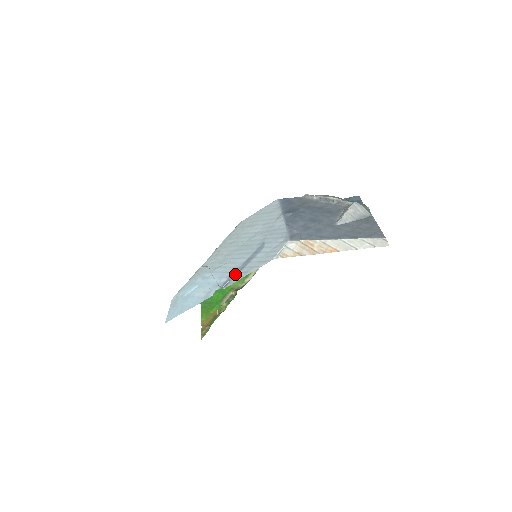
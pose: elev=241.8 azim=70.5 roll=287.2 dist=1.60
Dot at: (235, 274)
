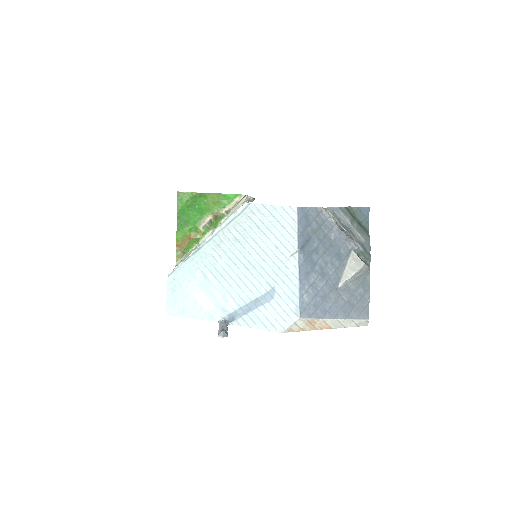
Dot at: (242, 311)
